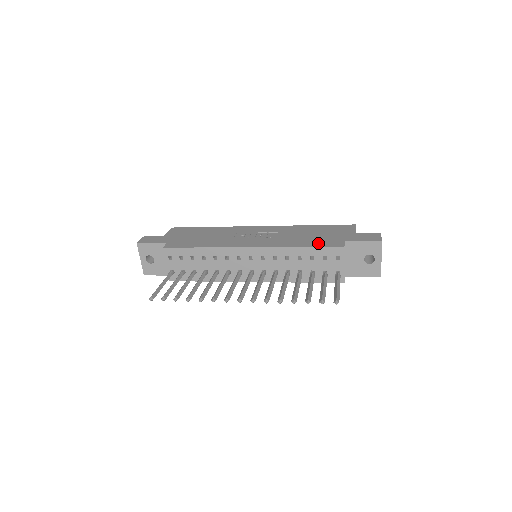
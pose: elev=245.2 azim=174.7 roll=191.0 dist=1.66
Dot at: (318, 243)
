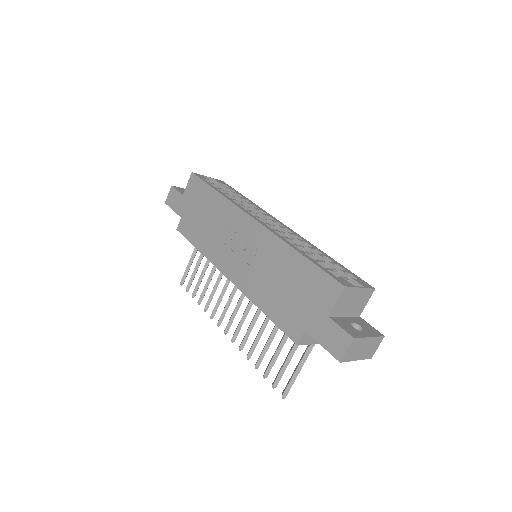
Dot at: (279, 316)
